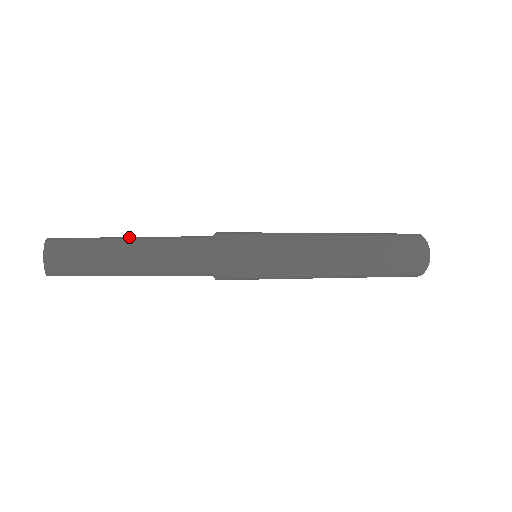
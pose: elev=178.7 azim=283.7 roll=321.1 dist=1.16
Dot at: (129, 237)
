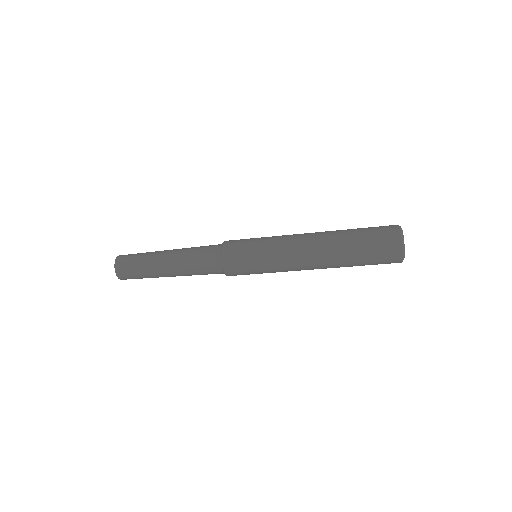
Dot at: occluded
